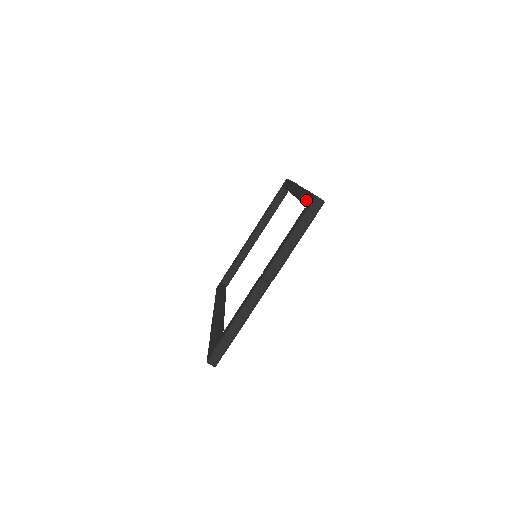
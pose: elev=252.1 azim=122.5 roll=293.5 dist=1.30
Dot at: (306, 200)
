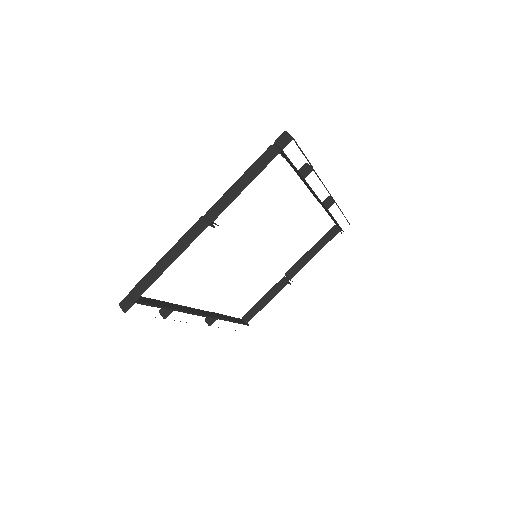
Dot at: occluded
